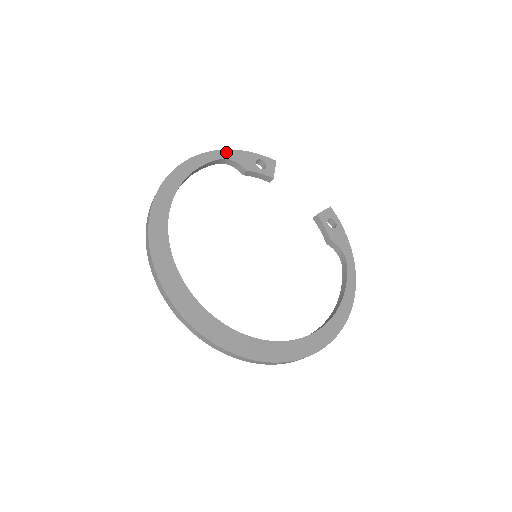
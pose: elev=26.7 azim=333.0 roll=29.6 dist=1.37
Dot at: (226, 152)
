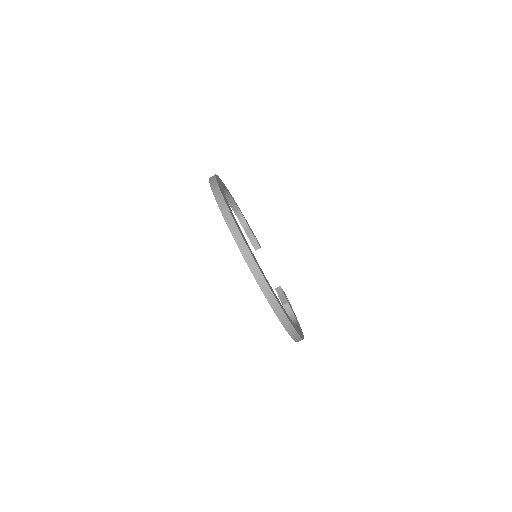
Dot at: (241, 212)
